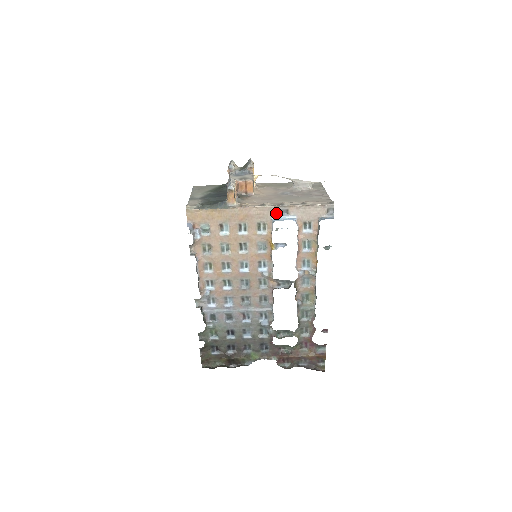
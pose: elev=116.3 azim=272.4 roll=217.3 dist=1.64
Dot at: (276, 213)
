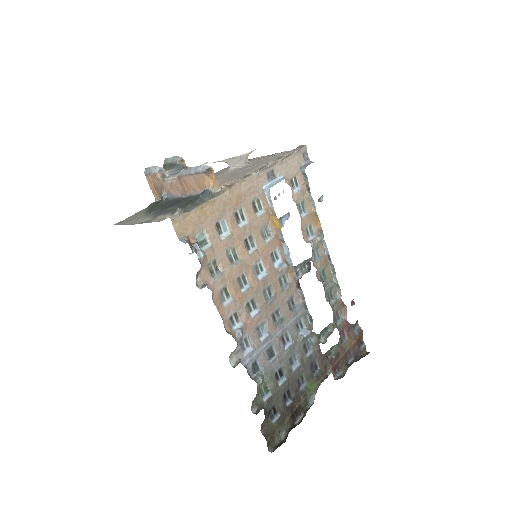
Dot at: (264, 180)
